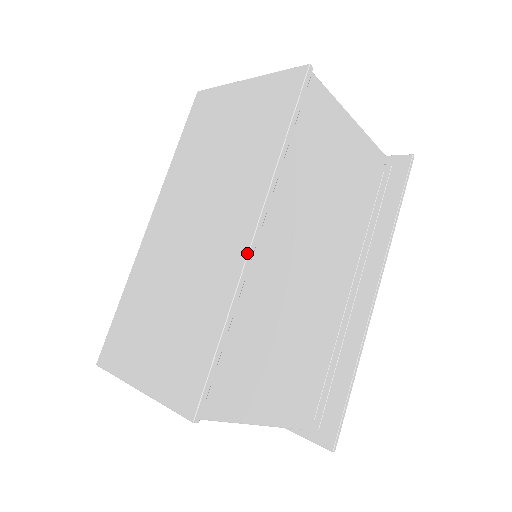
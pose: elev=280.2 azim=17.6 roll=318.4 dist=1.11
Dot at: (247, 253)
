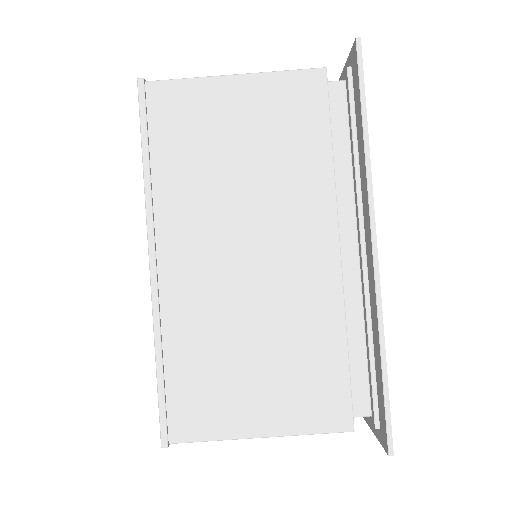
Dot at: (150, 285)
